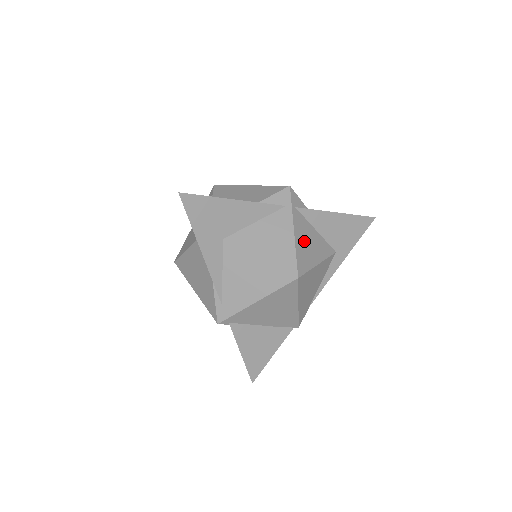
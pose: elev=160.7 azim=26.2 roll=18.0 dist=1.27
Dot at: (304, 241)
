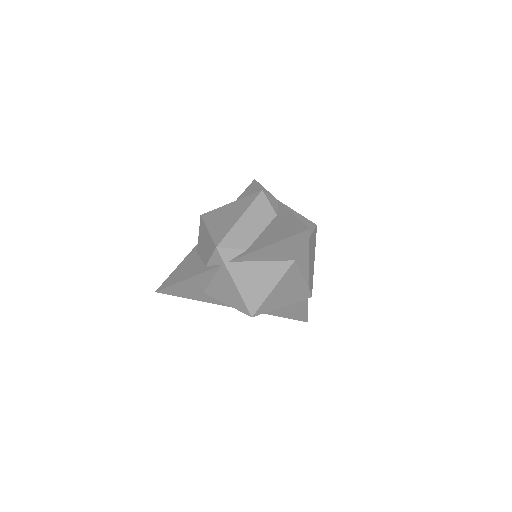
Dot at: (249, 283)
